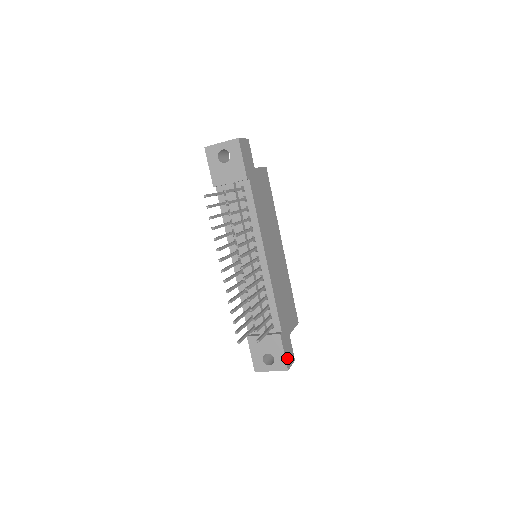
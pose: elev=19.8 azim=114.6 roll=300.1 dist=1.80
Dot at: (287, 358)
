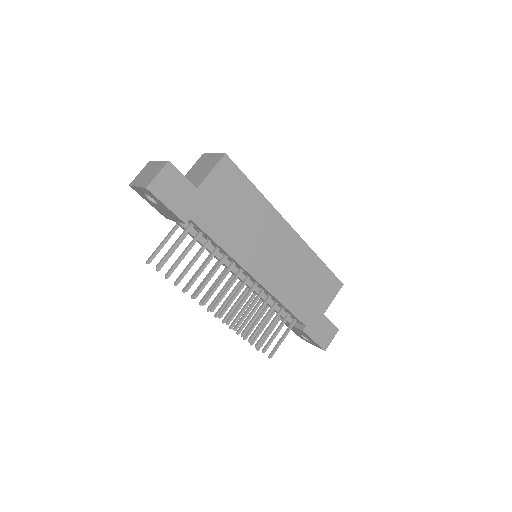
Dot at: (322, 341)
